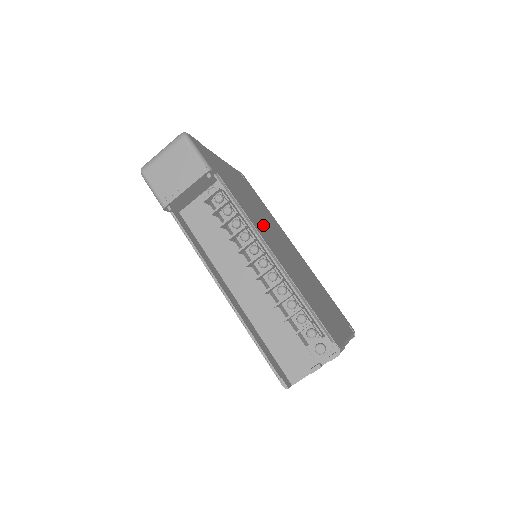
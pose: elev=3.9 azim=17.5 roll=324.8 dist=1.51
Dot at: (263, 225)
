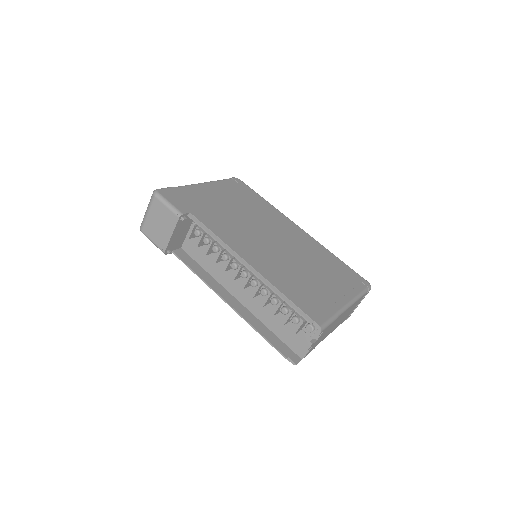
Dot at: (246, 234)
